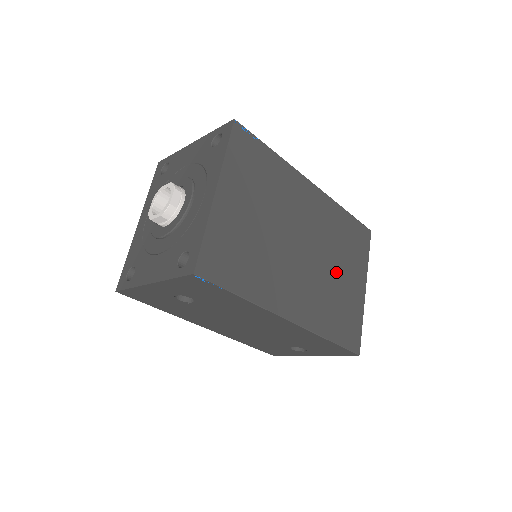
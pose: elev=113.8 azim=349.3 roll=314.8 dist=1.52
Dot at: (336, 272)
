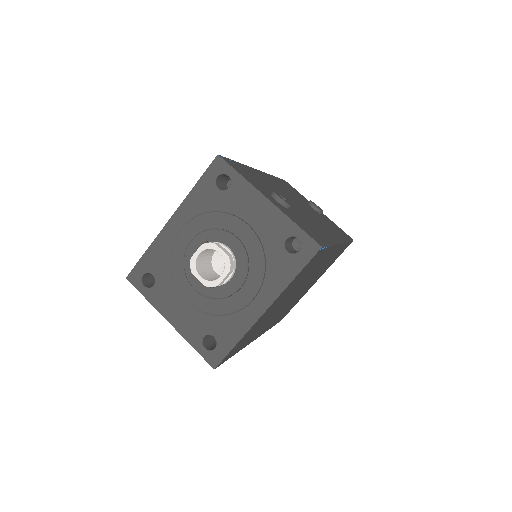
Dot at: (306, 288)
